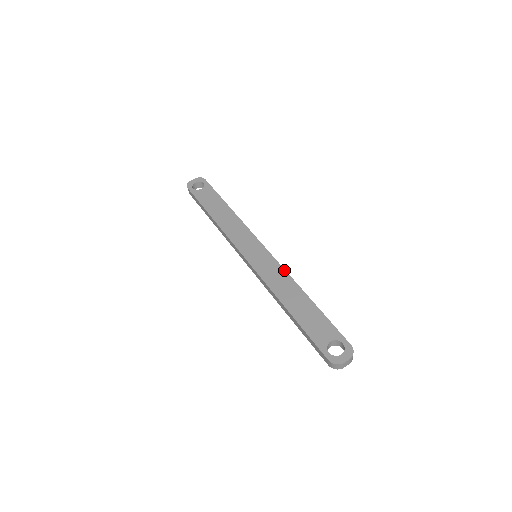
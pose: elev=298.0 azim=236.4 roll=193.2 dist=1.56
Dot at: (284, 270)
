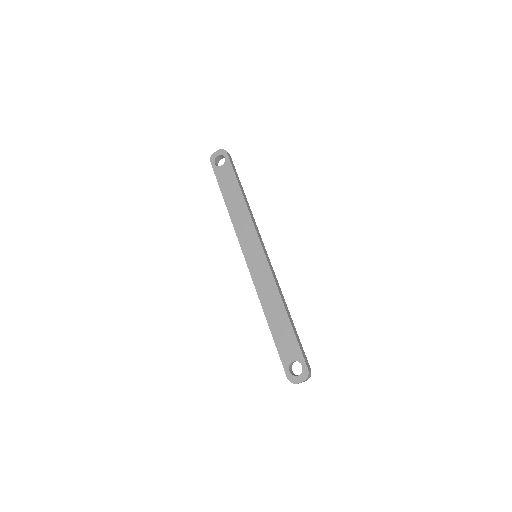
Dot at: (274, 280)
